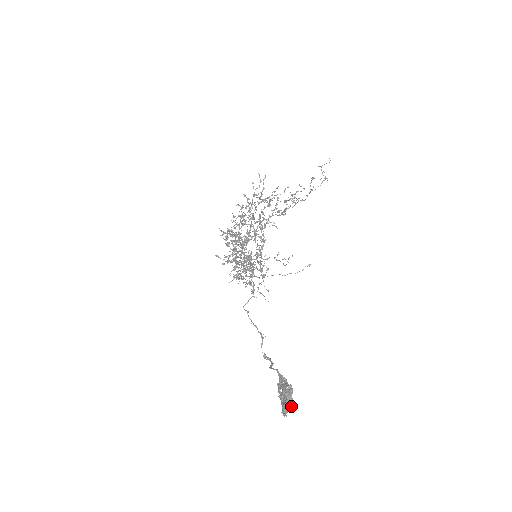
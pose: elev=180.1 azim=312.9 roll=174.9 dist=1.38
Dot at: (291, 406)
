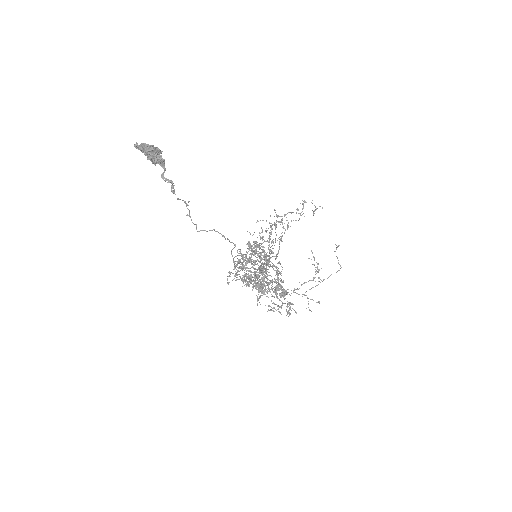
Dot at: (148, 145)
